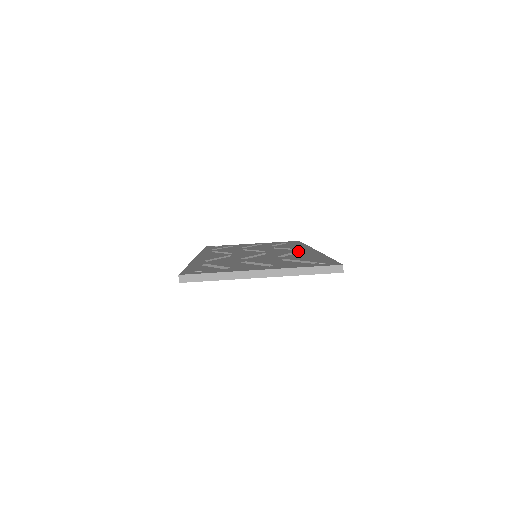
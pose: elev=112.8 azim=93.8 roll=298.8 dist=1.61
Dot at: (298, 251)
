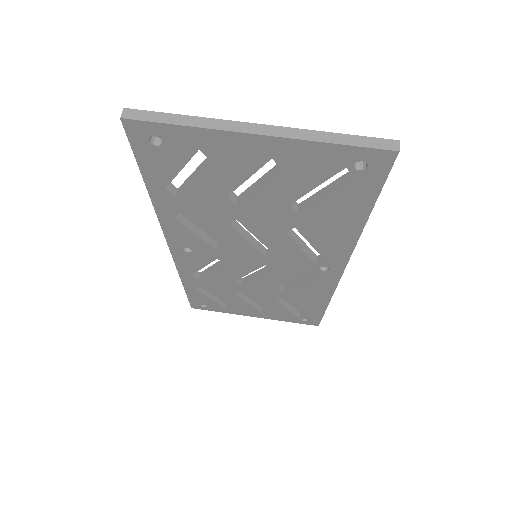
Dot at: occluded
